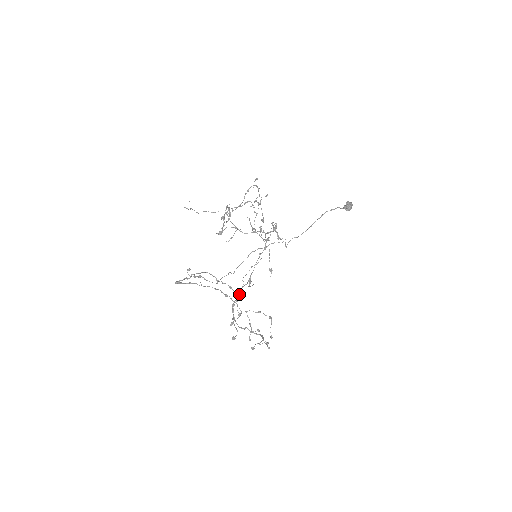
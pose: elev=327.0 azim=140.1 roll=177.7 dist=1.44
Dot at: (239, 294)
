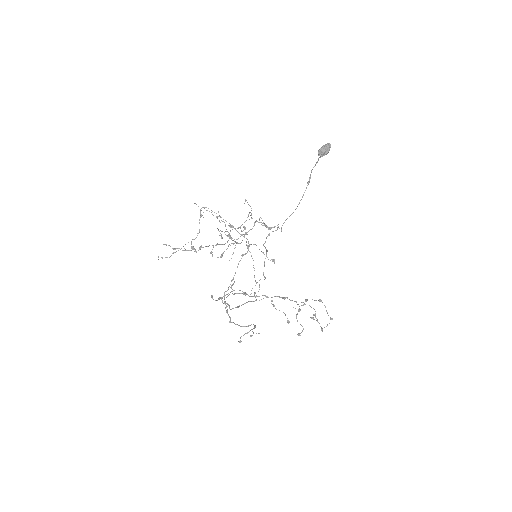
Dot at: (265, 295)
